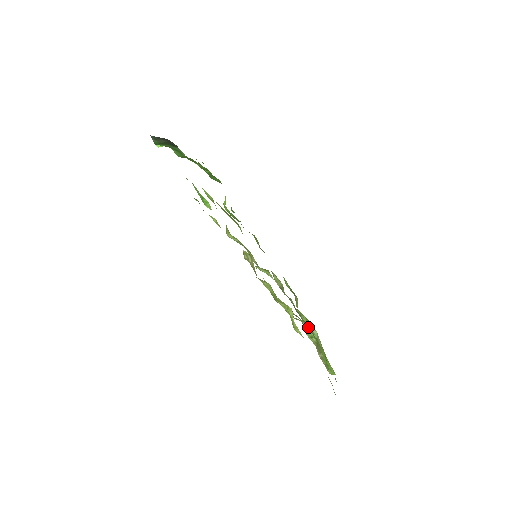
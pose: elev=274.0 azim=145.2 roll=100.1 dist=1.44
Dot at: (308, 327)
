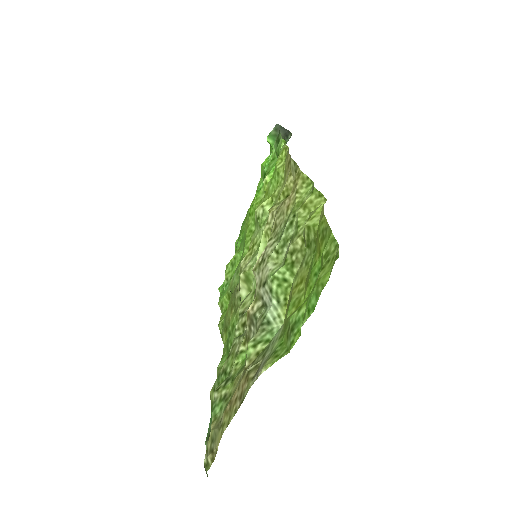
Dot at: (272, 317)
